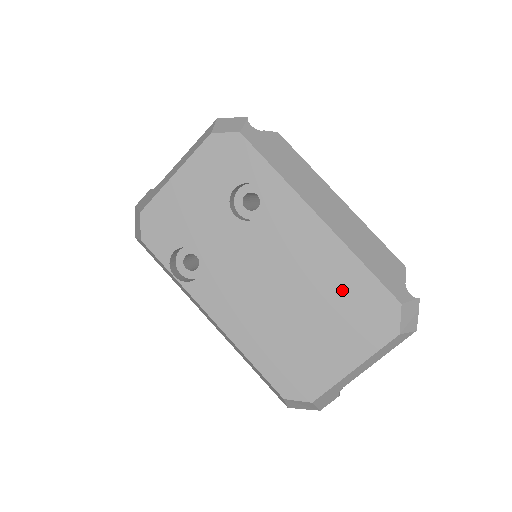
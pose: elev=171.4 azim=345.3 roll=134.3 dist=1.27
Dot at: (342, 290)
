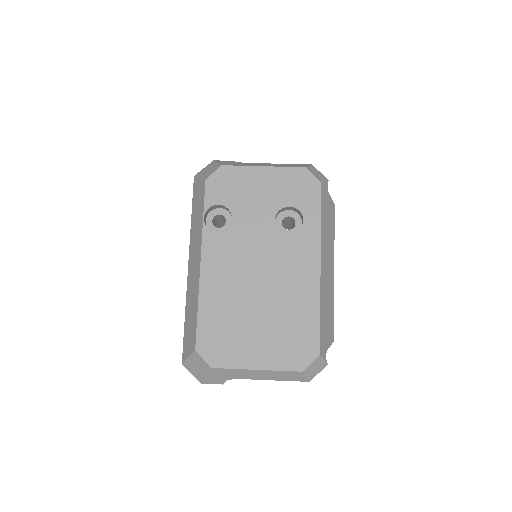
Dot at: (294, 317)
